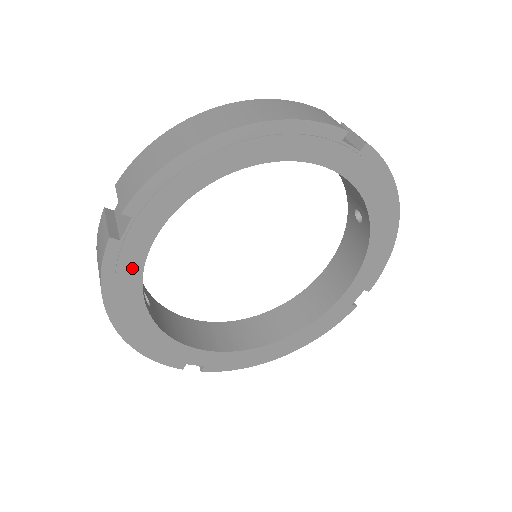
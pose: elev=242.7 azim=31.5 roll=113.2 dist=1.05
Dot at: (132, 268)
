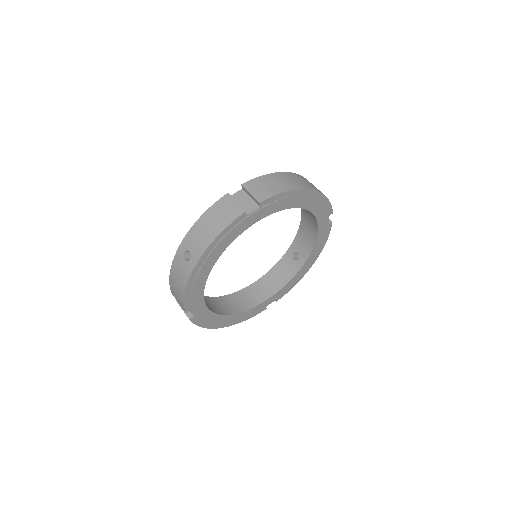
Dot at: (236, 233)
